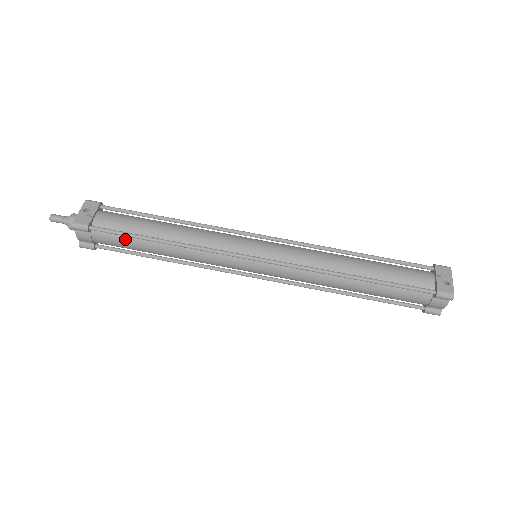
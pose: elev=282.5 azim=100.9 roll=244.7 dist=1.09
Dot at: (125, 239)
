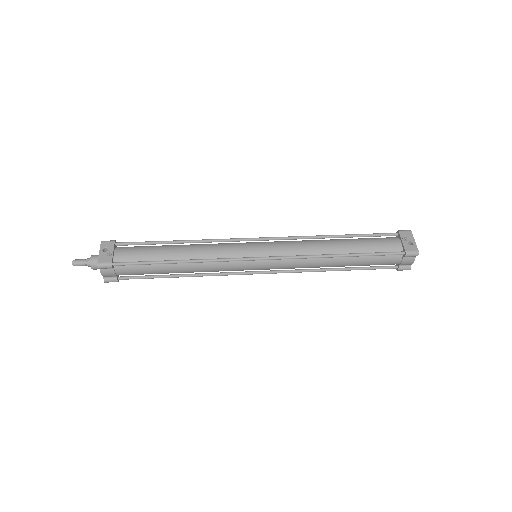
Dot at: (145, 267)
